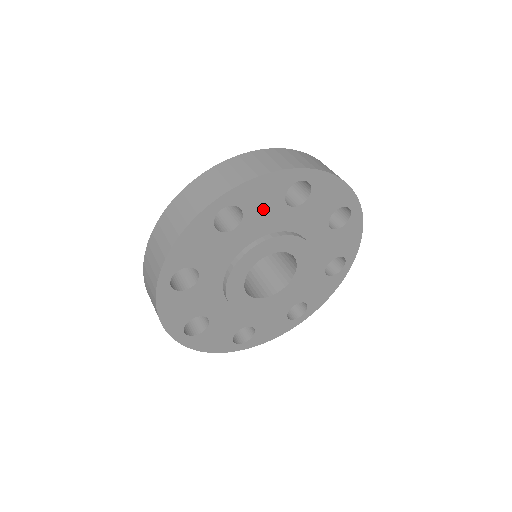
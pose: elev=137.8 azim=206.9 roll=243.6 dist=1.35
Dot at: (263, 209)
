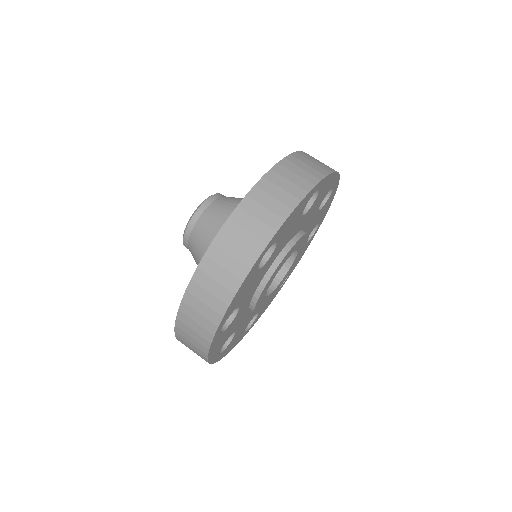
Dot at: (288, 231)
